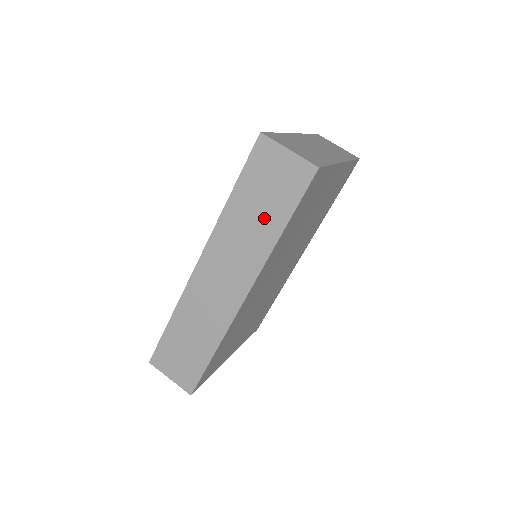
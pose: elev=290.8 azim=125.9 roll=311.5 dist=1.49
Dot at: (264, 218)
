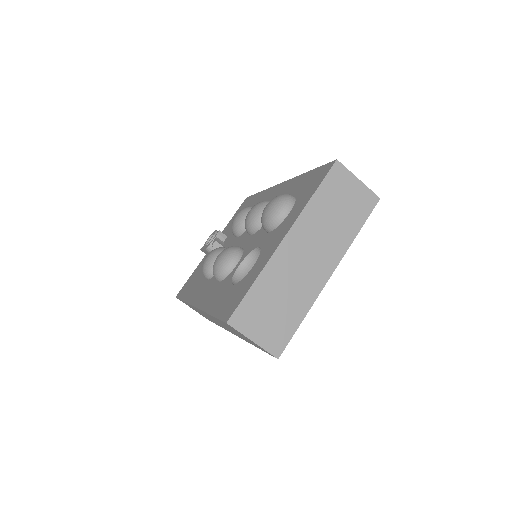
Dot at: (239, 335)
